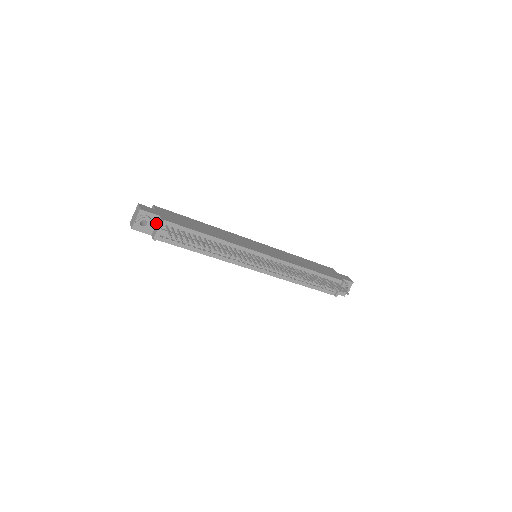
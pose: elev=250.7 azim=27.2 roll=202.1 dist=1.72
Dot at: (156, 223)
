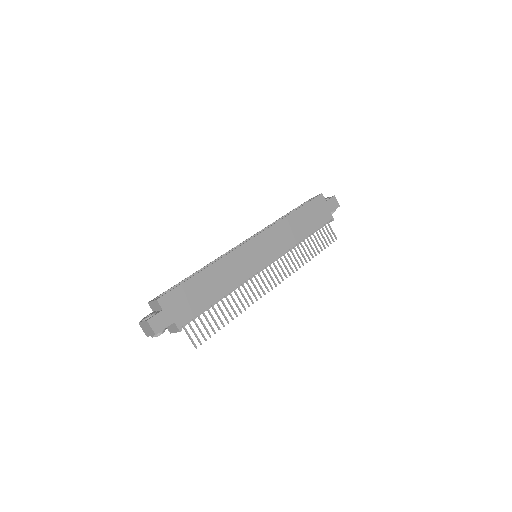
Dot at: occluded
